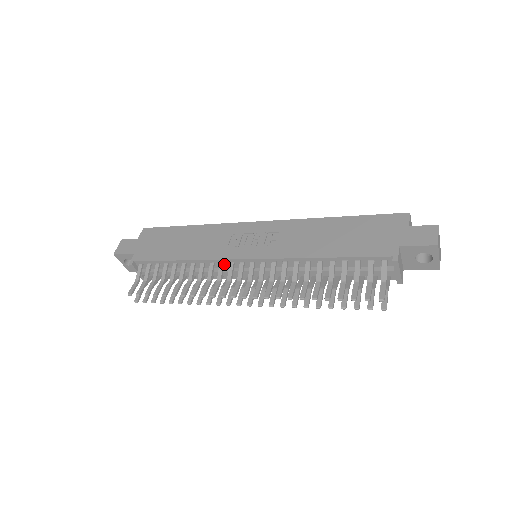
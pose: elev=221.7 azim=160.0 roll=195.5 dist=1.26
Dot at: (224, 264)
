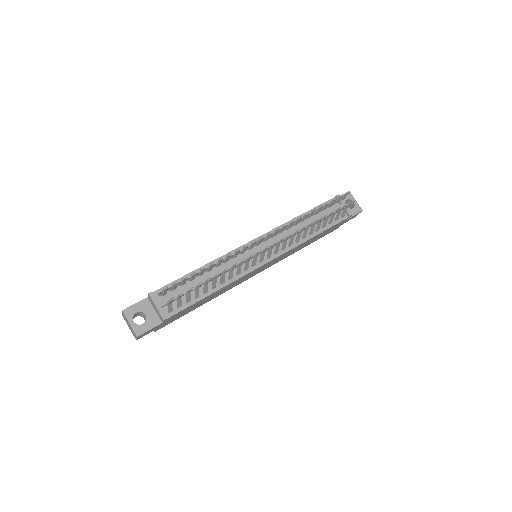
Dot at: occluded
